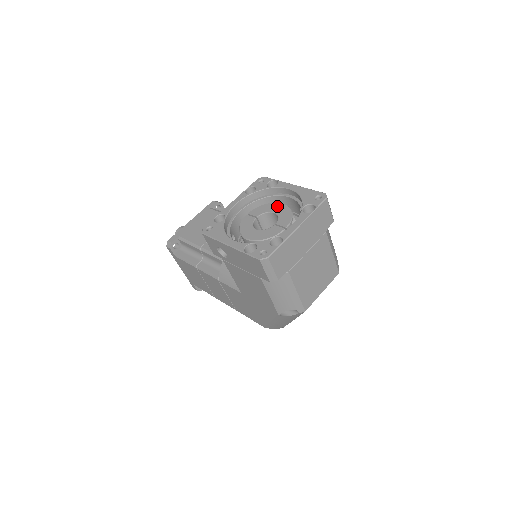
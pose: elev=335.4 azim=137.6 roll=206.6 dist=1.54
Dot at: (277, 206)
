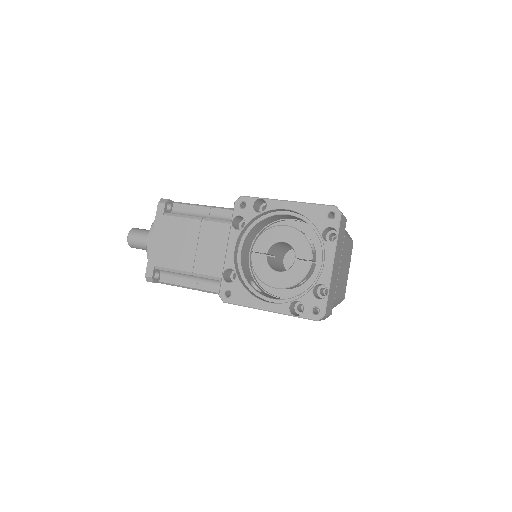
Dot at: (281, 232)
